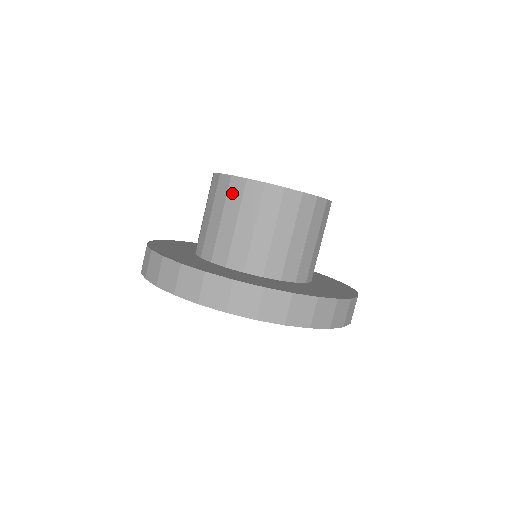
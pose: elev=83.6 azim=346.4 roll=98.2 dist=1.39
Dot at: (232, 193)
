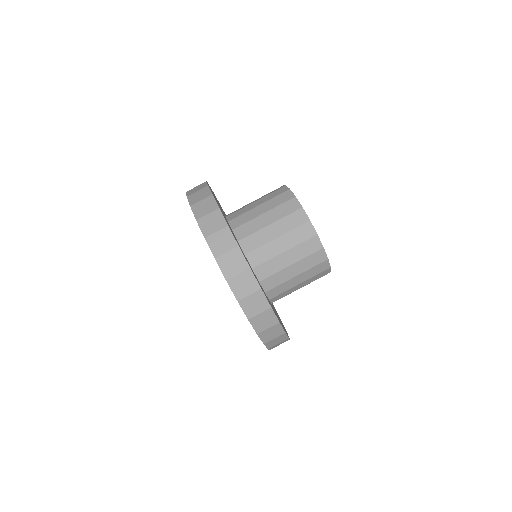
Dot at: (307, 245)
